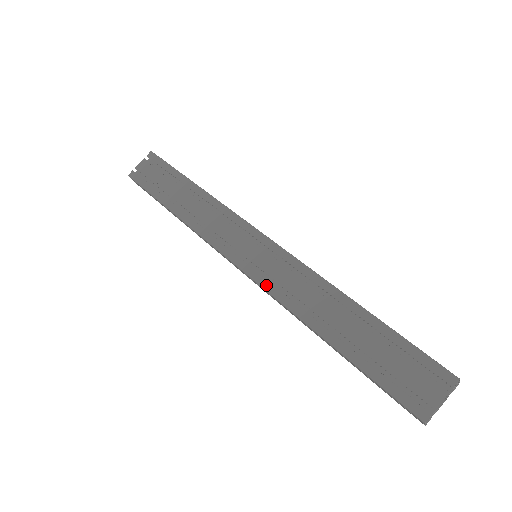
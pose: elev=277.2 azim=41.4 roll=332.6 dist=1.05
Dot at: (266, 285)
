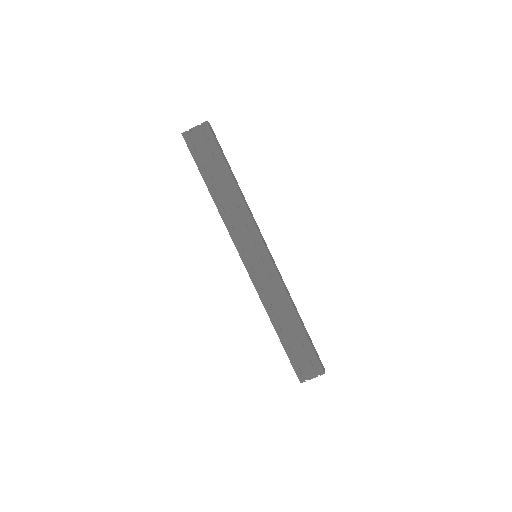
Dot at: (256, 283)
